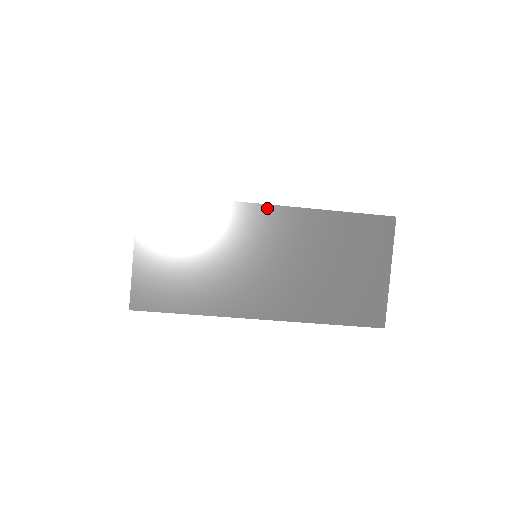
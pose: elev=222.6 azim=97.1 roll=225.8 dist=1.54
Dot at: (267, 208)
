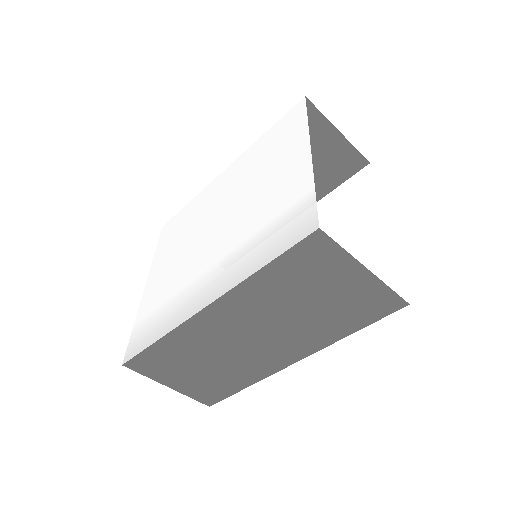
Dot at: (204, 312)
